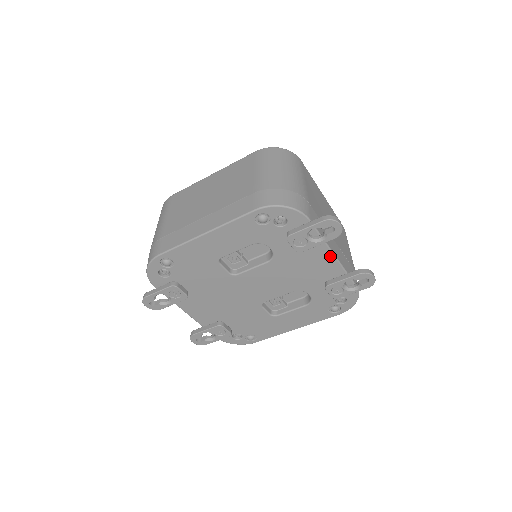
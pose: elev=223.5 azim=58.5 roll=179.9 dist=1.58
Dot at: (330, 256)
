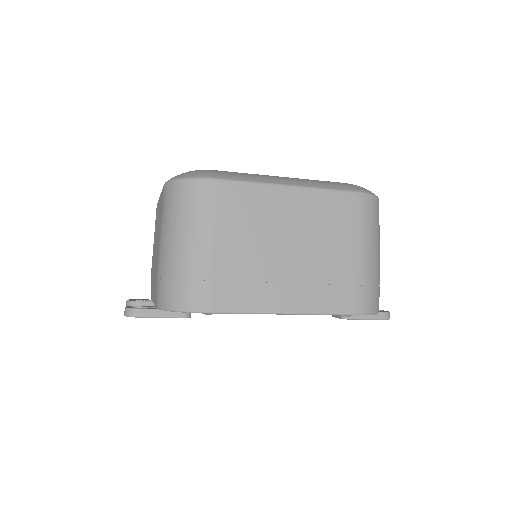
Dot at: occluded
